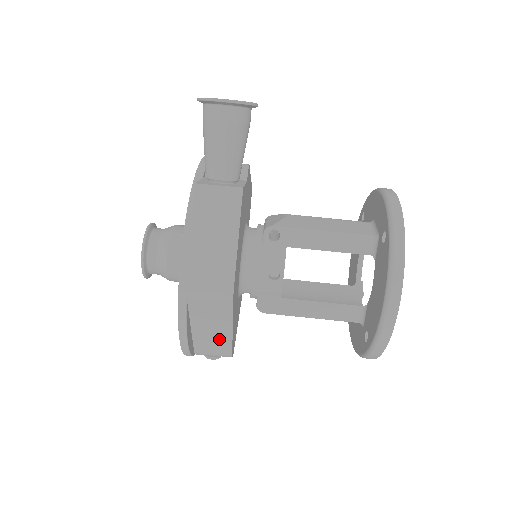
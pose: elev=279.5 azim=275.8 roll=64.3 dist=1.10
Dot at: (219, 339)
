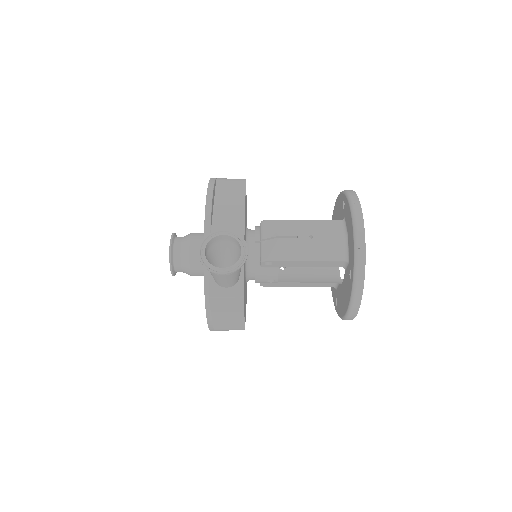
Dot at: occluded
